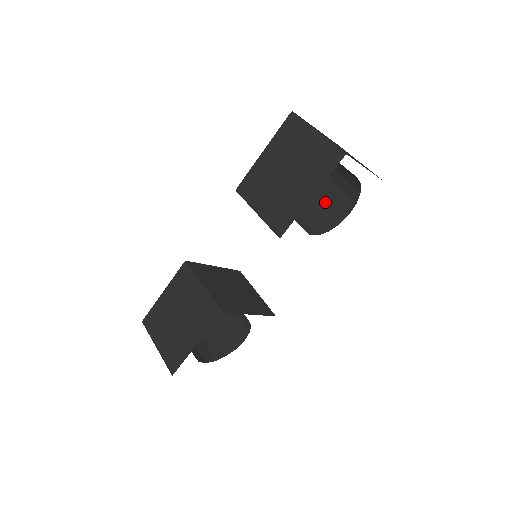
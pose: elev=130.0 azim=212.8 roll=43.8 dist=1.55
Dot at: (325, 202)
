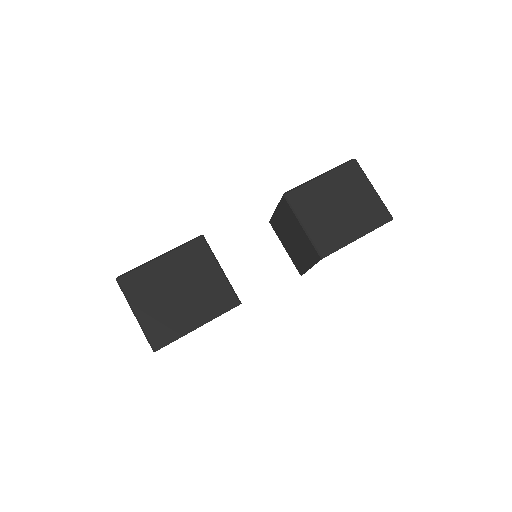
Dot at: occluded
